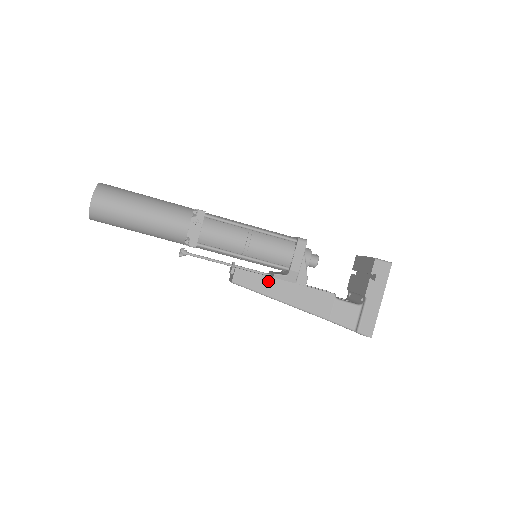
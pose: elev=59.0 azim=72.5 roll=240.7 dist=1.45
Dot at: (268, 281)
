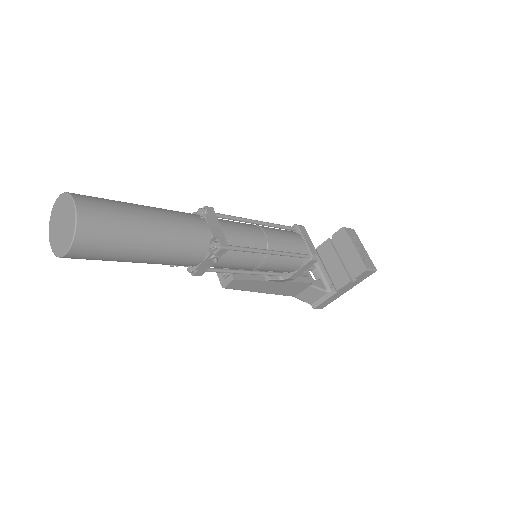
Dot at: (260, 283)
